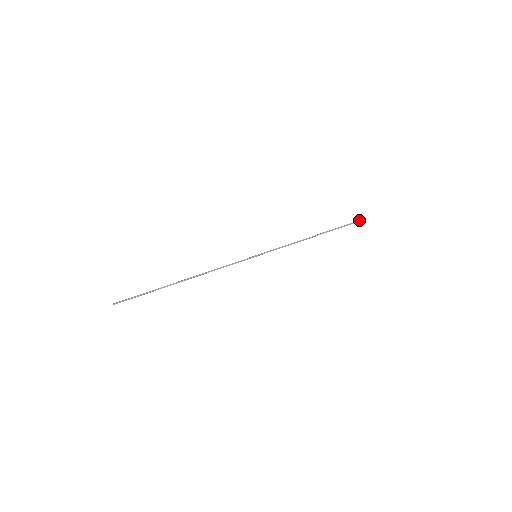
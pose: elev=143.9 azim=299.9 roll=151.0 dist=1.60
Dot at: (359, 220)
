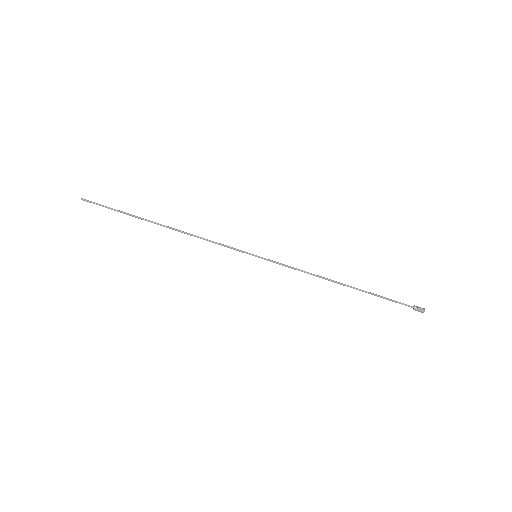
Dot at: (422, 312)
